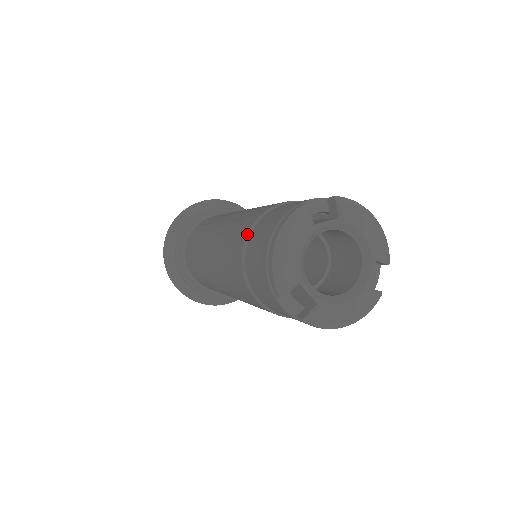
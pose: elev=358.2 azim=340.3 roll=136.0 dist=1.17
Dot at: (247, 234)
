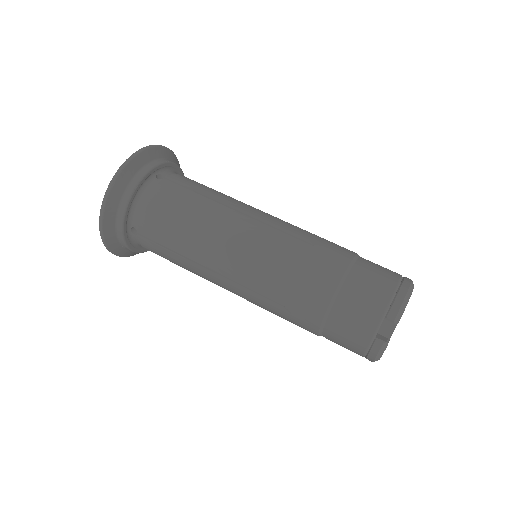
Dot at: (318, 334)
